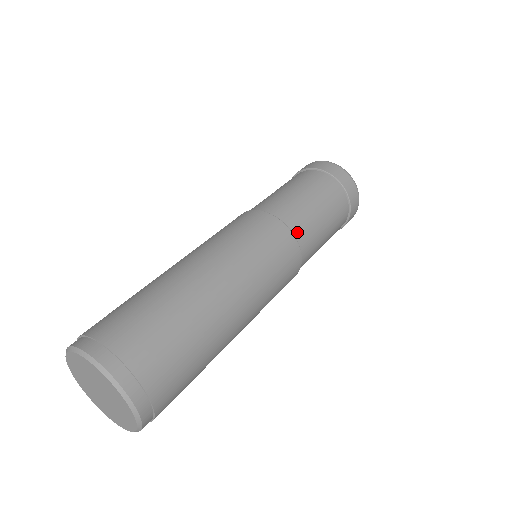
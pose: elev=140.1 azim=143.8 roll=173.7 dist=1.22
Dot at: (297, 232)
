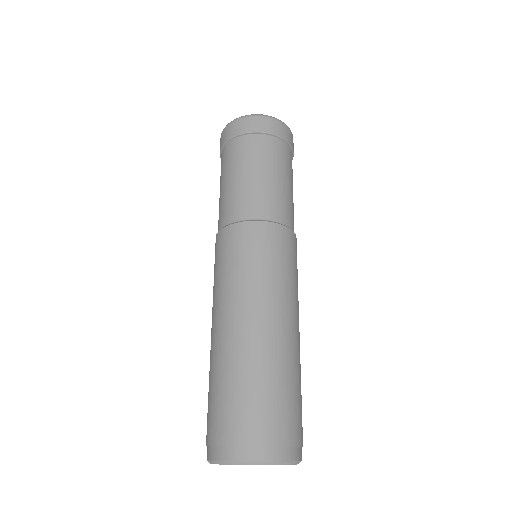
Dot at: (283, 219)
